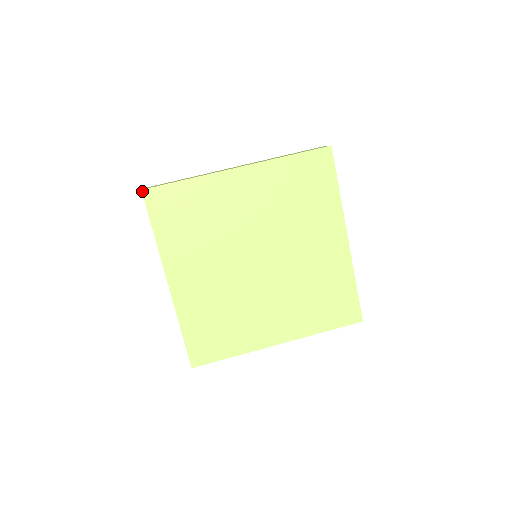
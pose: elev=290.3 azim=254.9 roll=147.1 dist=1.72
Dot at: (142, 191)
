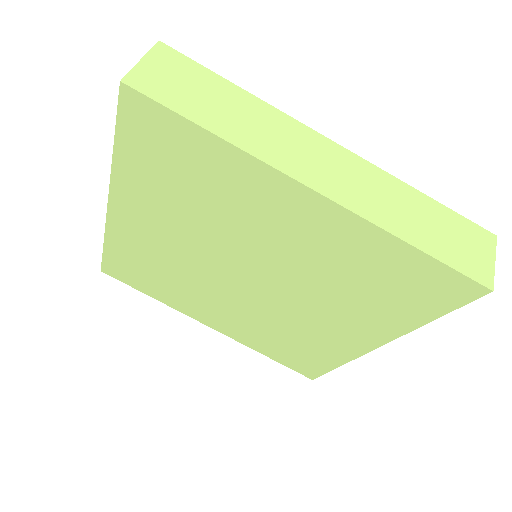
Dot at: (121, 84)
